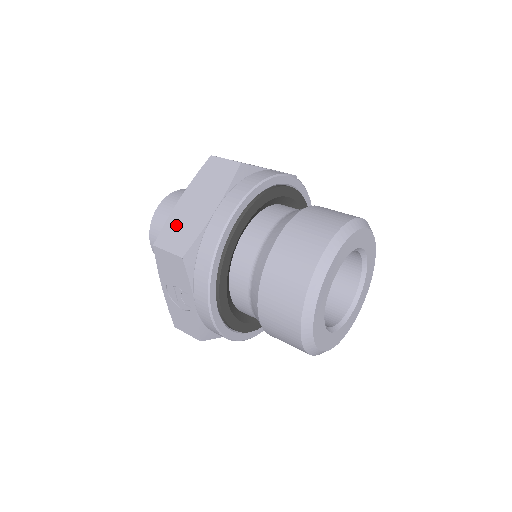
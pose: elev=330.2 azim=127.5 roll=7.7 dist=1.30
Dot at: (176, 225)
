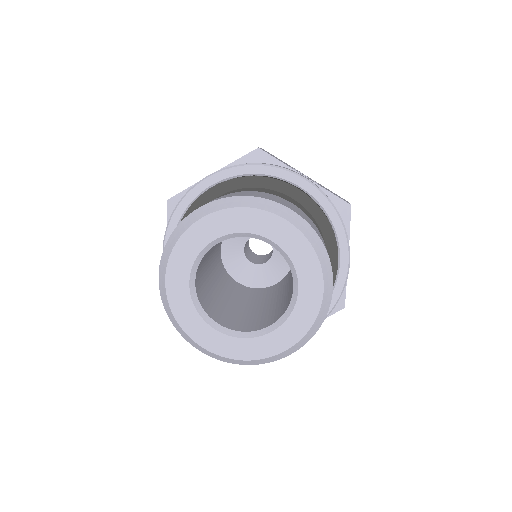
Dot at: occluded
